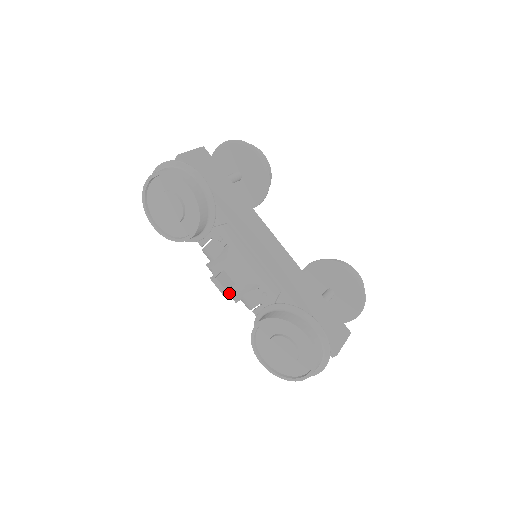
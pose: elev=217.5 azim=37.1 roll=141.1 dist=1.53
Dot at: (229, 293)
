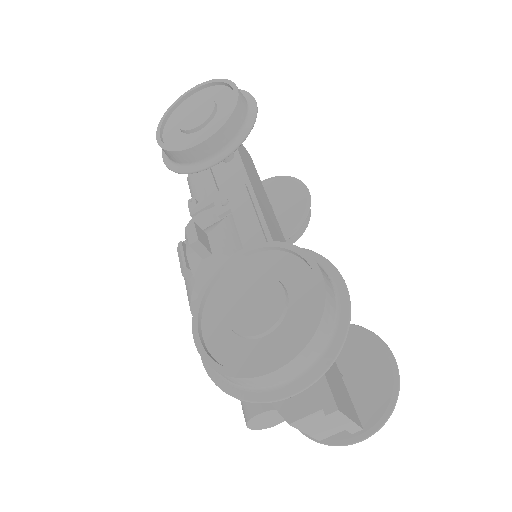
Dot at: (193, 271)
